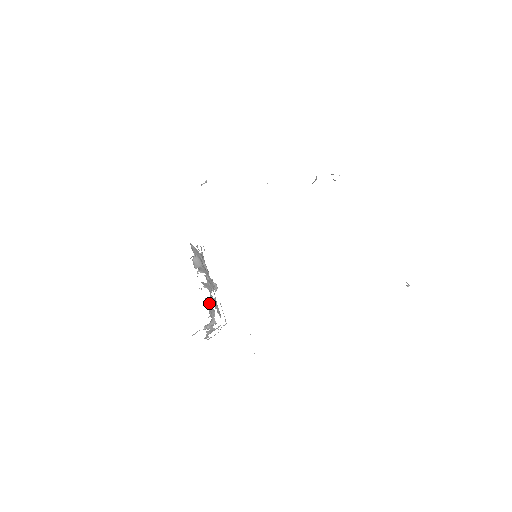
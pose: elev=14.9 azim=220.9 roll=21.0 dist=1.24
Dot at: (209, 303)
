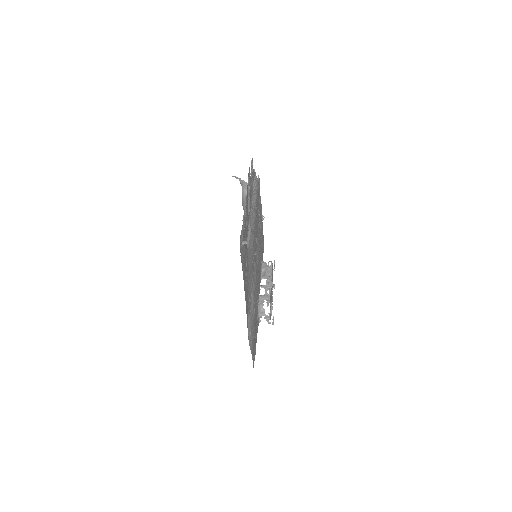
Dot at: (261, 298)
